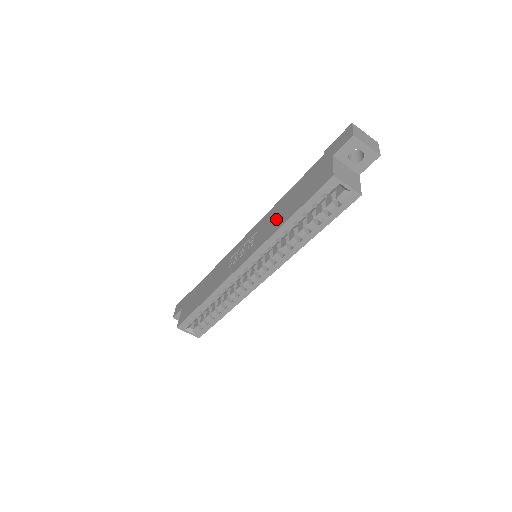
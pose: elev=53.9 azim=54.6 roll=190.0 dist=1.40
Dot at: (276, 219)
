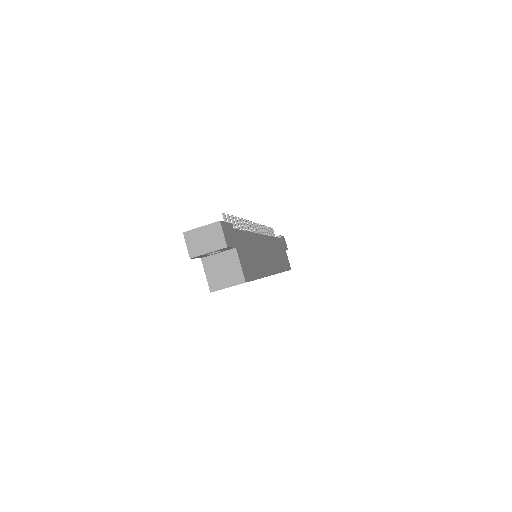
Dot at: occluded
